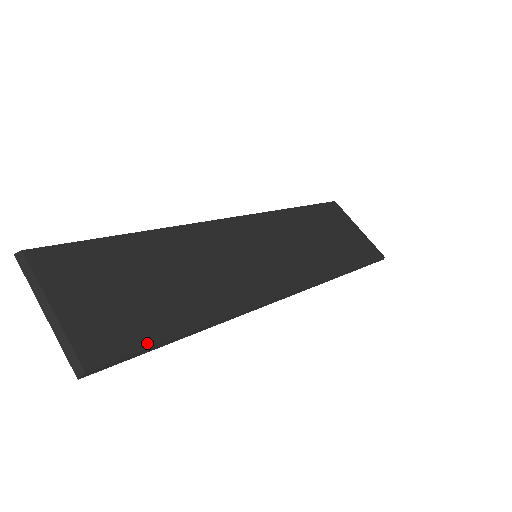
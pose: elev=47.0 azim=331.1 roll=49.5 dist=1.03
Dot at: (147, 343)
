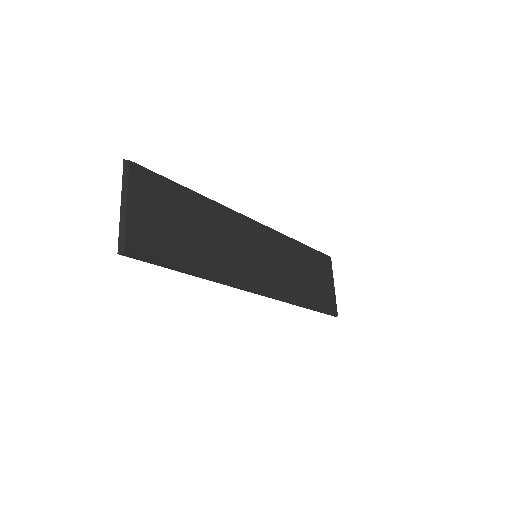
Dot at: (164, 261)
